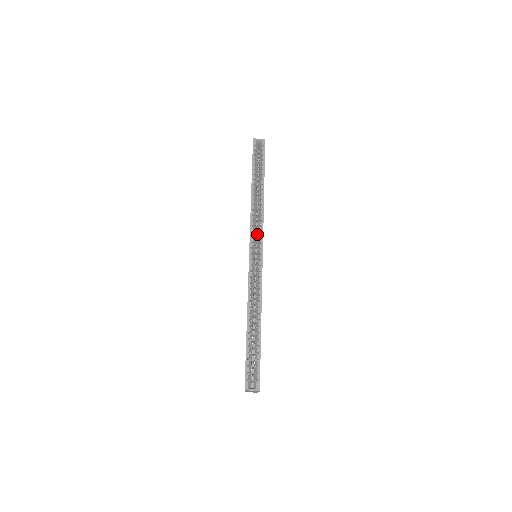
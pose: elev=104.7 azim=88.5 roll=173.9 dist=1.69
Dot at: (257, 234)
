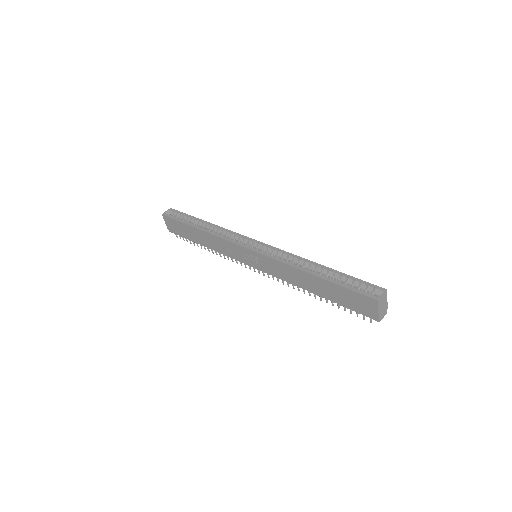
Dot at: occluded
